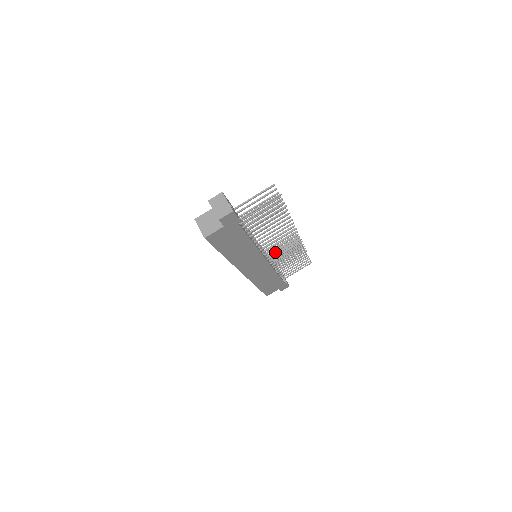
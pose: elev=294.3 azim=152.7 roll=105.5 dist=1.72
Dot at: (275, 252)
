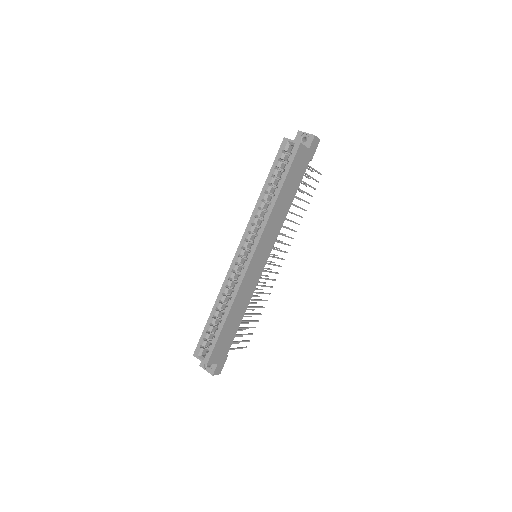
Dot at: occluded
